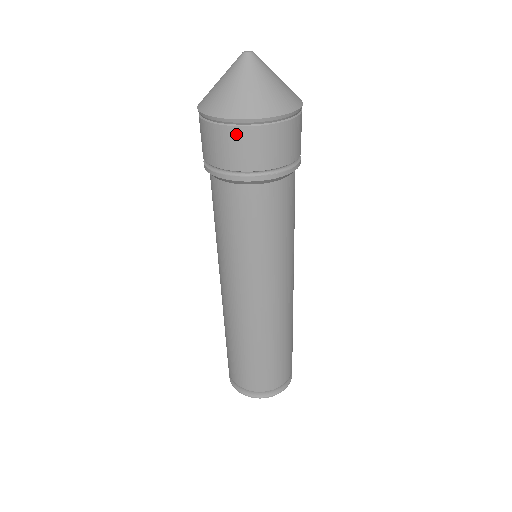
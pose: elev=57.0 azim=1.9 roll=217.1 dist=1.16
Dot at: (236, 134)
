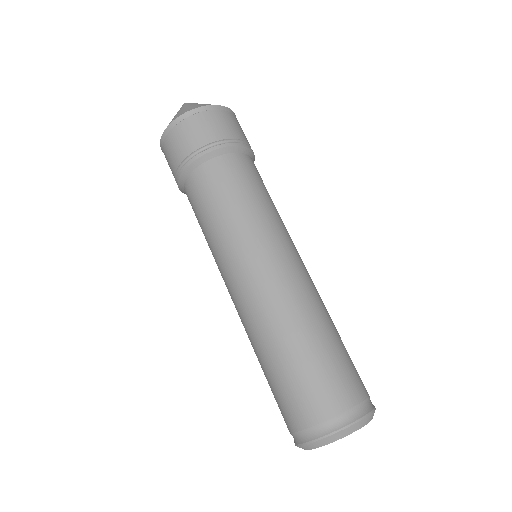
Dot at: (189, 123)
